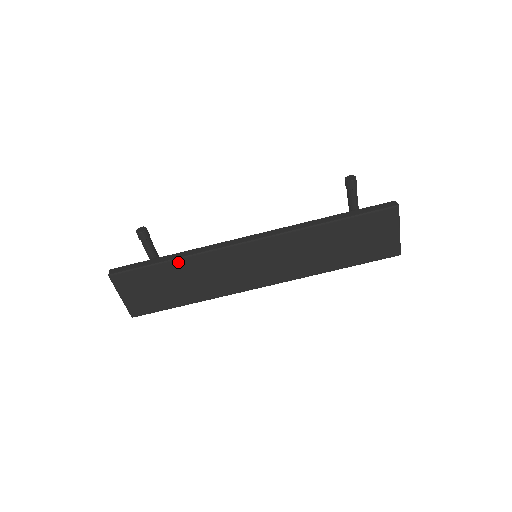
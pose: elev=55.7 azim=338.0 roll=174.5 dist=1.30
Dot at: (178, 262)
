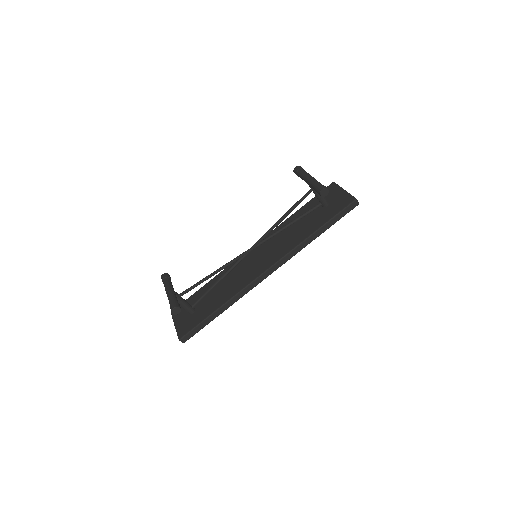
Dot at: (225, 309)
